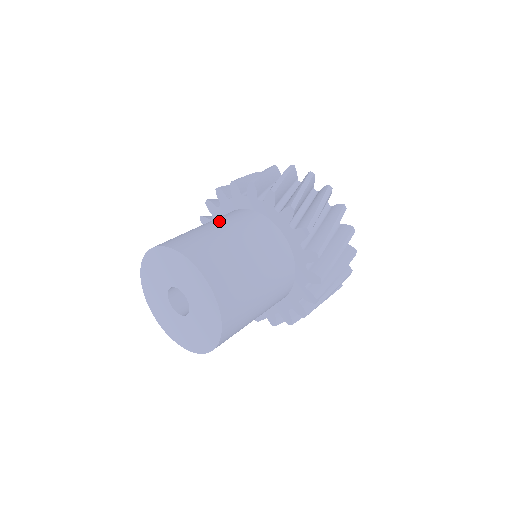
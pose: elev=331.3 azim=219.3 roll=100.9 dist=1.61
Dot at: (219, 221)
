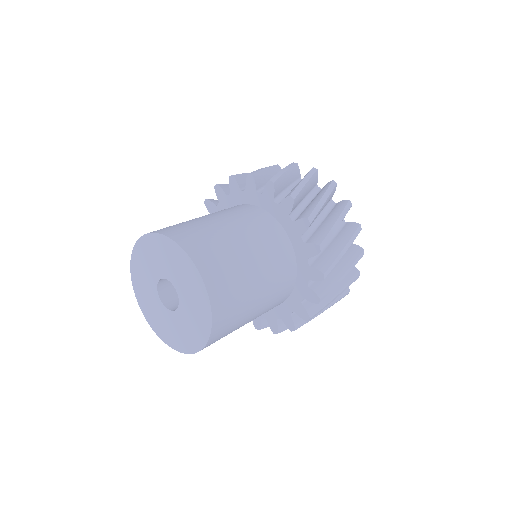
Dot at: occluded
